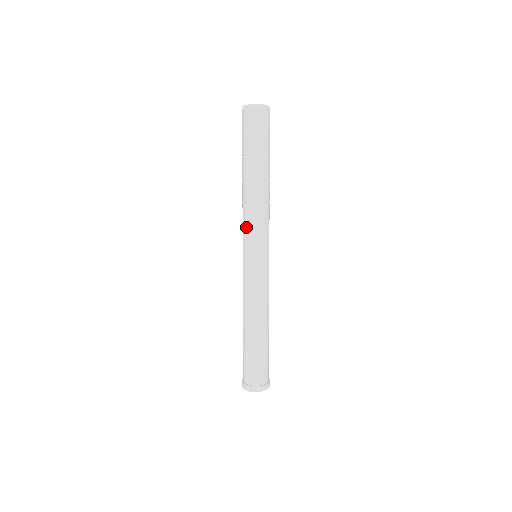
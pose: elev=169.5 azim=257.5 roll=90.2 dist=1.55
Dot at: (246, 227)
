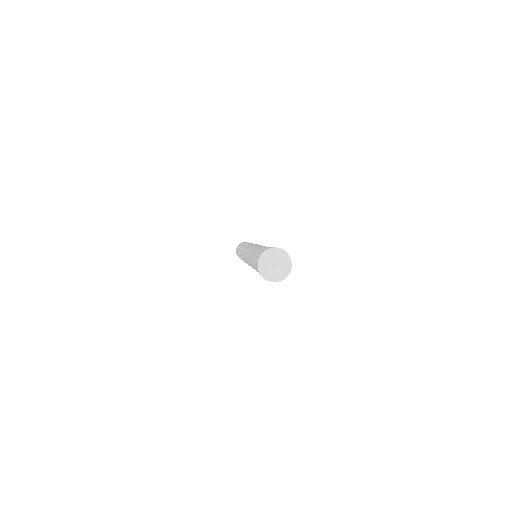
Dot at: occluded
